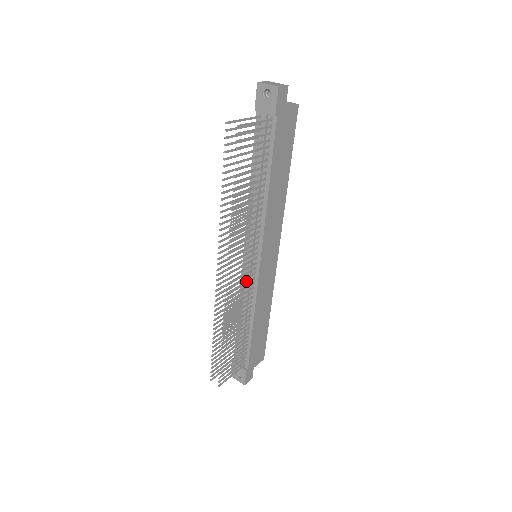
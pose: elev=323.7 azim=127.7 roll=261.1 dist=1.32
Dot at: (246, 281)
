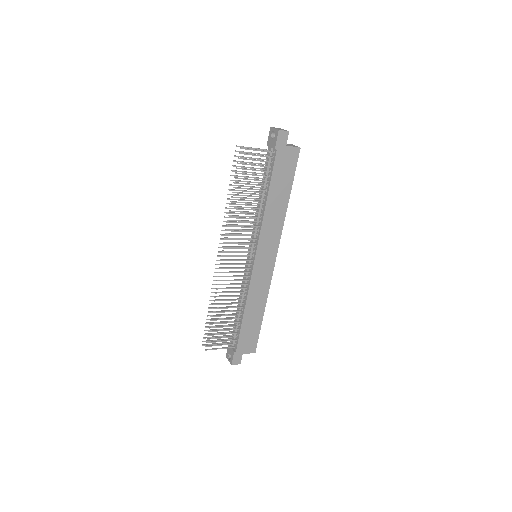
Dot at: (245, 273)
